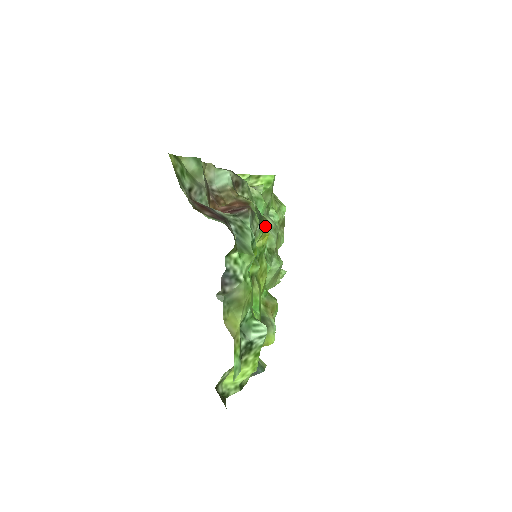
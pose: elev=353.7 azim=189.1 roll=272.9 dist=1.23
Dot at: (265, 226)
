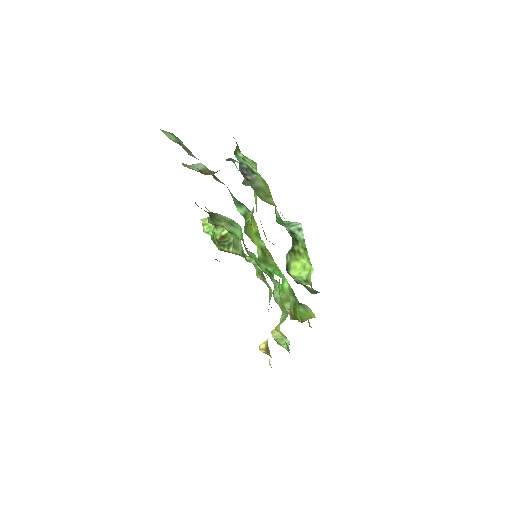
Dot at: occluded
